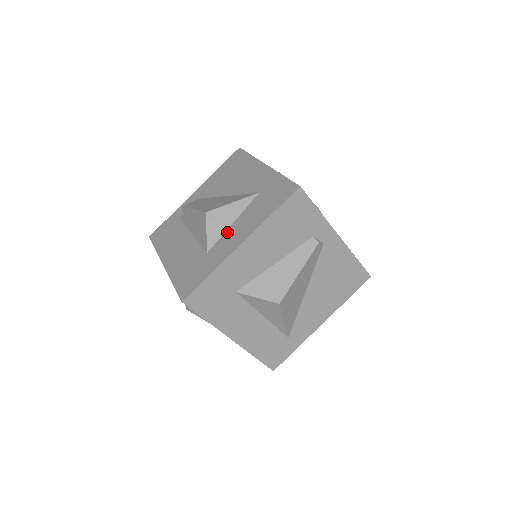
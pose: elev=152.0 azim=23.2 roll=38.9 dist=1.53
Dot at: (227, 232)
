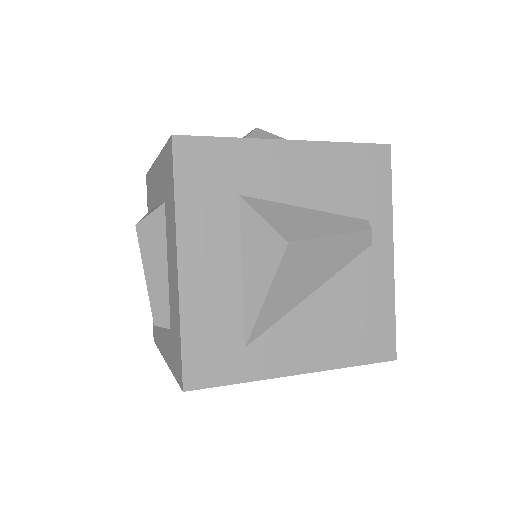
Dot at: occluded
